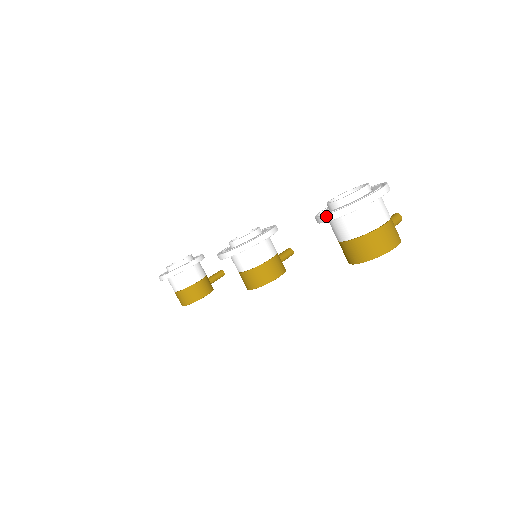
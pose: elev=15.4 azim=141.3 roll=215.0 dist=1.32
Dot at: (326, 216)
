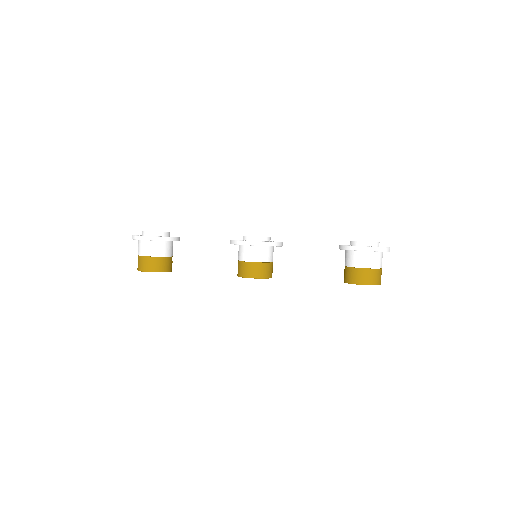
Dot at: (363, 247)
